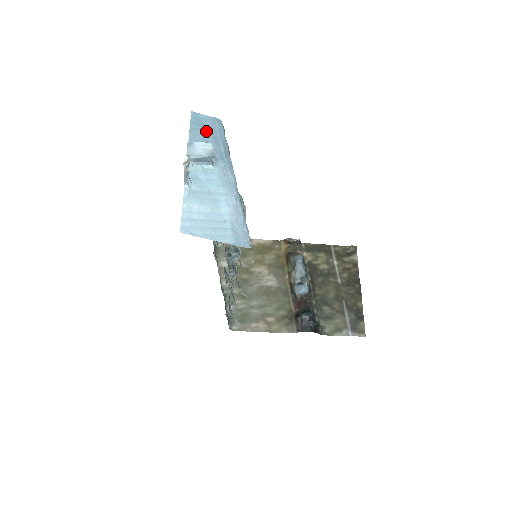
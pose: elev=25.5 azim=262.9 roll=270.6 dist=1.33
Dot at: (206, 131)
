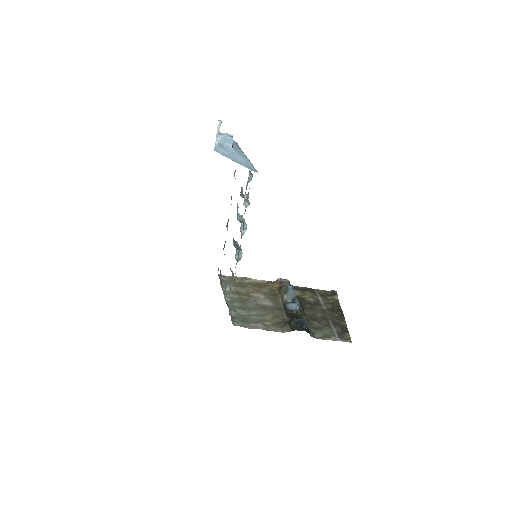
Dot at: occluded
